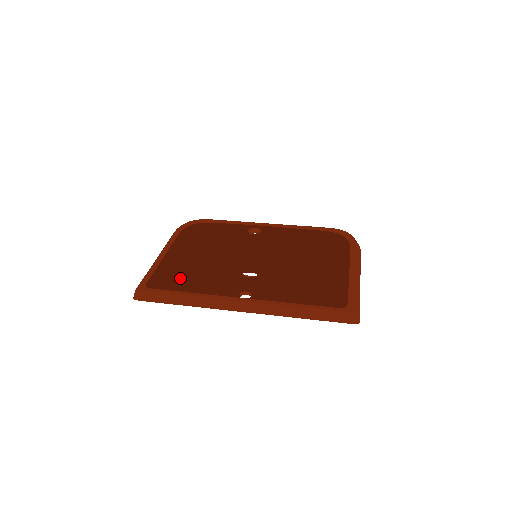
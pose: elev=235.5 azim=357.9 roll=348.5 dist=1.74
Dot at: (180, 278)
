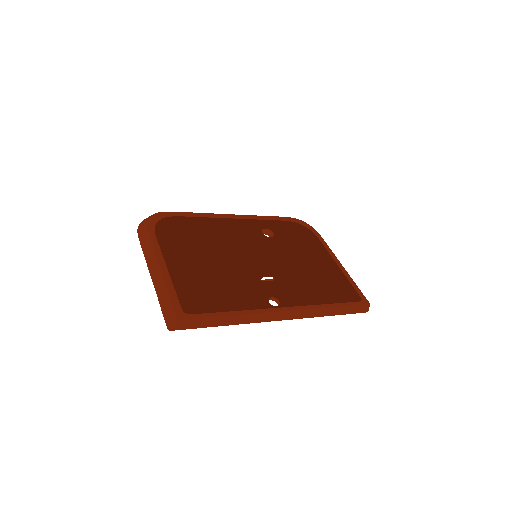
Dot at: (193, 292)
